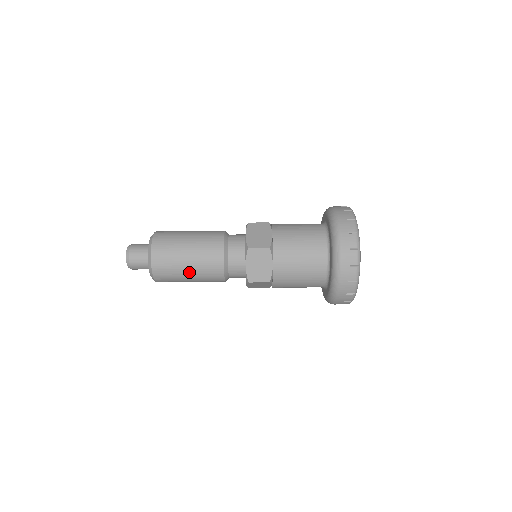
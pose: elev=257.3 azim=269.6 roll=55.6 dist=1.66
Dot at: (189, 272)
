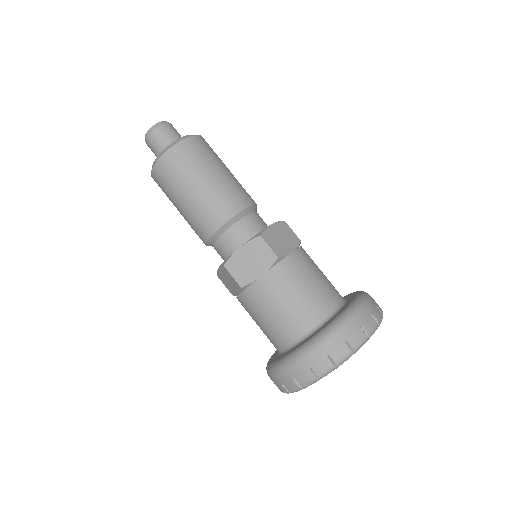
Dot at: (187, 197)
